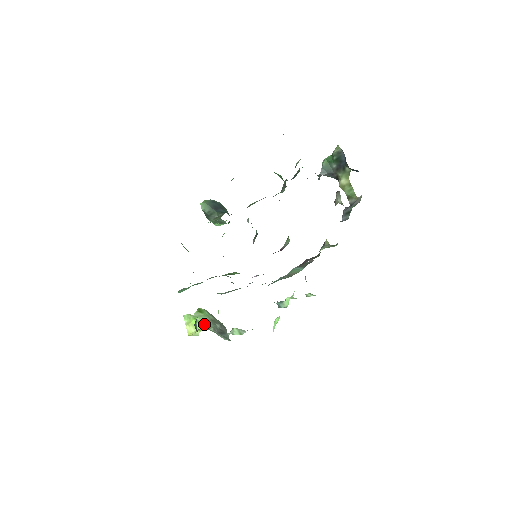
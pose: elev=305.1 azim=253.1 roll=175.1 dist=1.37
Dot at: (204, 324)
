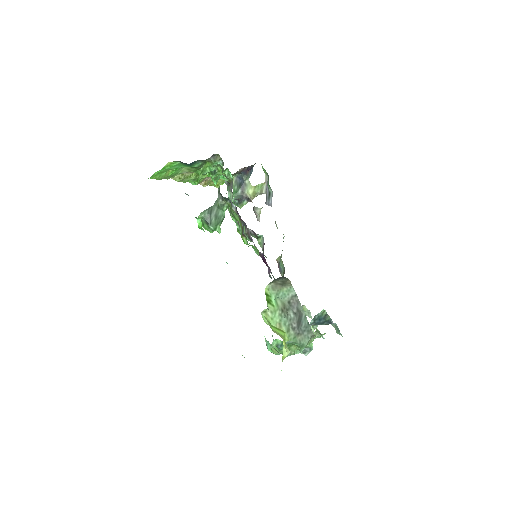
Dot at: (282, 329)
